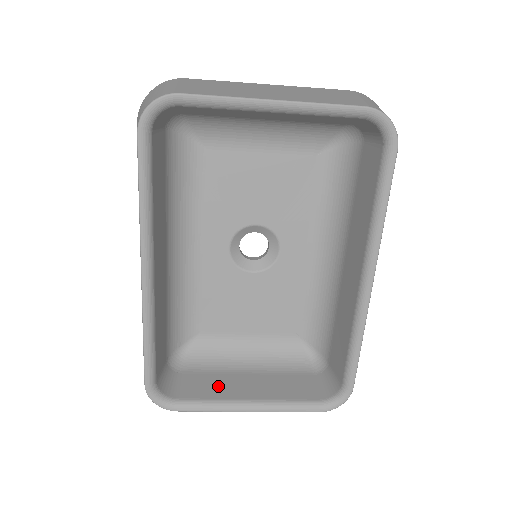
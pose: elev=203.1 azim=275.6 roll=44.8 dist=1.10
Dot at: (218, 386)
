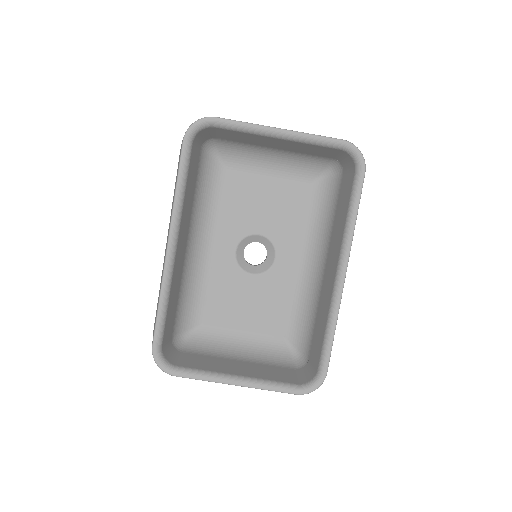
Dot at: (212, 364)
